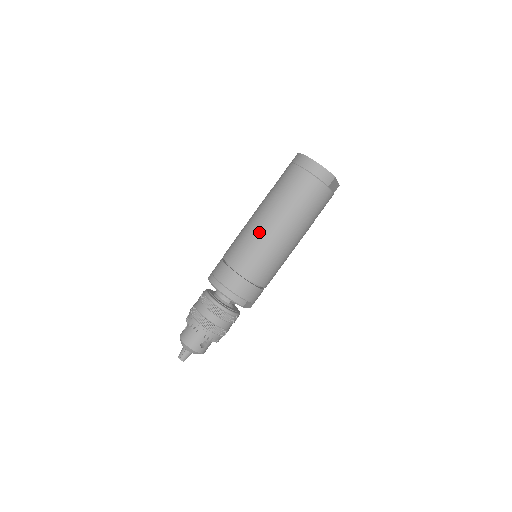
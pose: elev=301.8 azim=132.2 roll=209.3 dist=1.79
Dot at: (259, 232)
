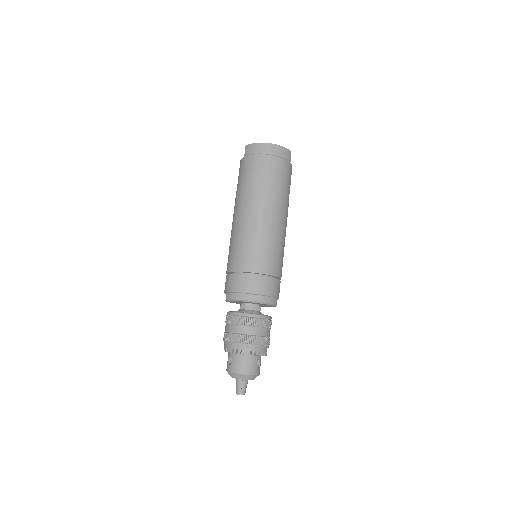
Dot at: (259, 228)
